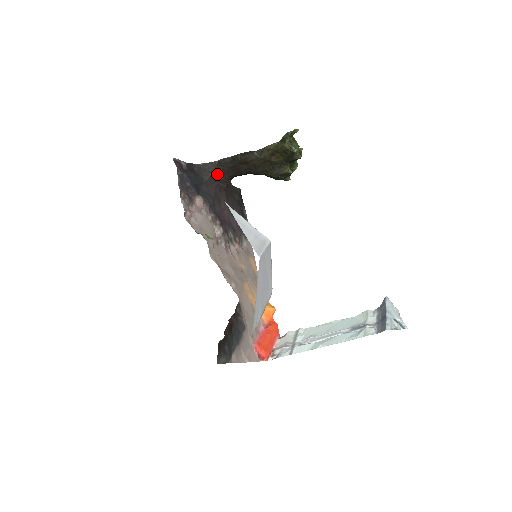
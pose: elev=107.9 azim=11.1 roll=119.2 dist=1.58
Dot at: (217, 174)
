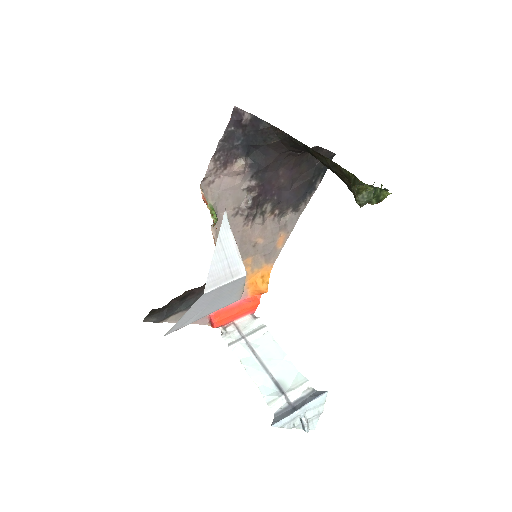
Dot at: (287, 144)
